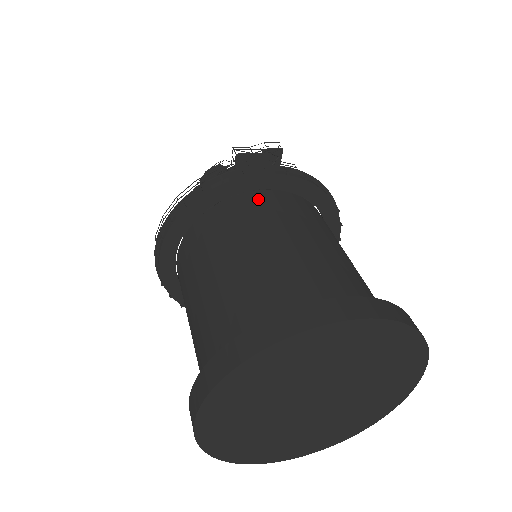
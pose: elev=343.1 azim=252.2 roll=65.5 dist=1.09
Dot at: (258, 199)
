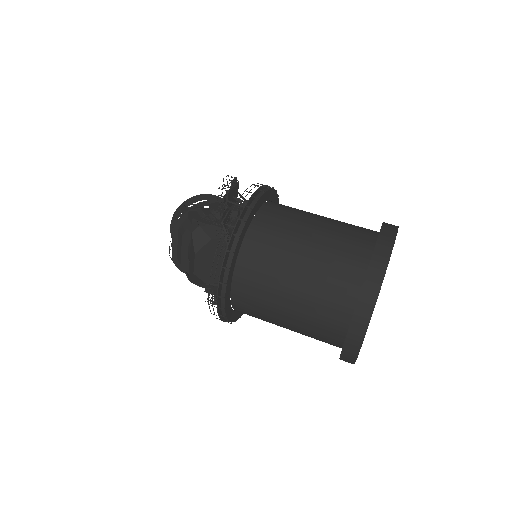
Dot at: (270, 211)
